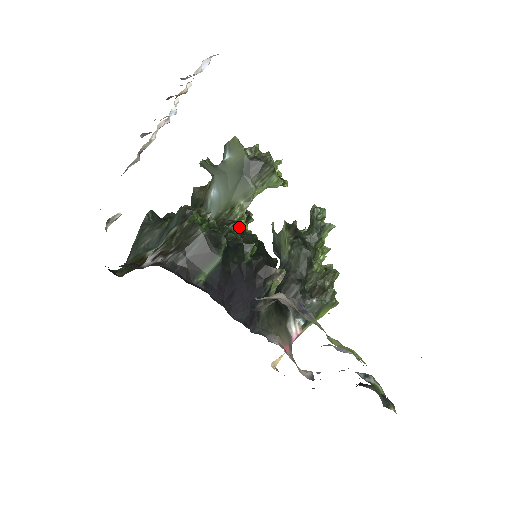
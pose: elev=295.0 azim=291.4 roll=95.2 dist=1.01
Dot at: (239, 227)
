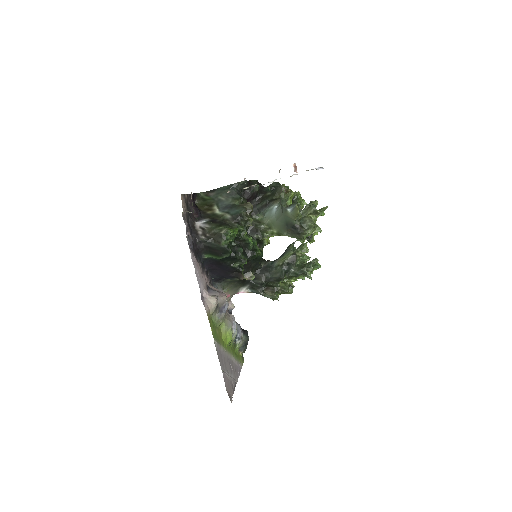
Dot at: (261, 240)
